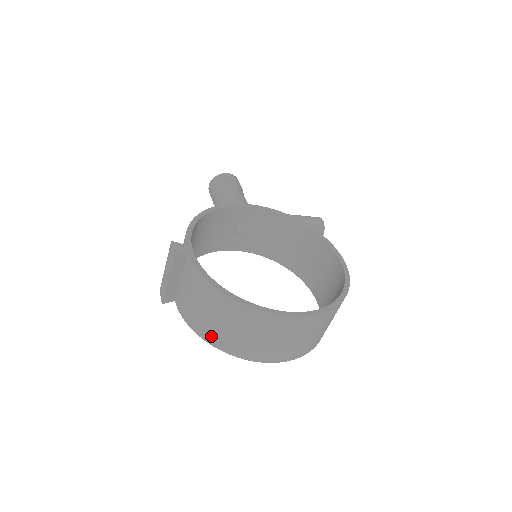
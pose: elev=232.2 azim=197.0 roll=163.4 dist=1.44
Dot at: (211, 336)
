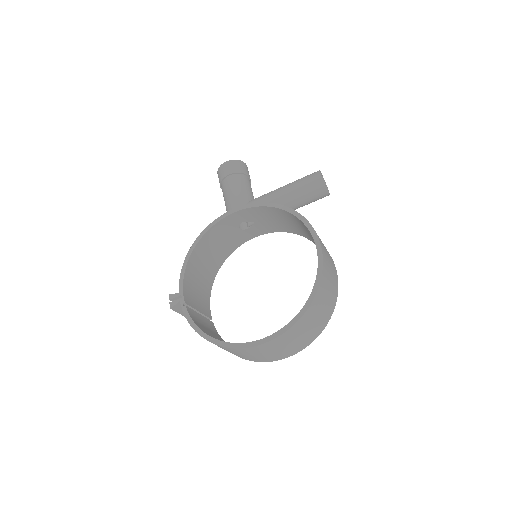
Dot at: occluded
